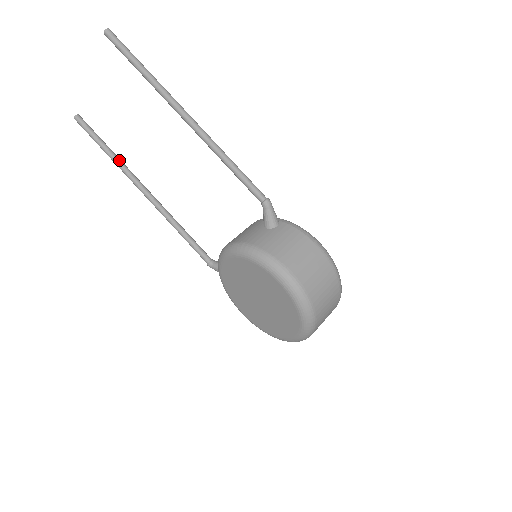
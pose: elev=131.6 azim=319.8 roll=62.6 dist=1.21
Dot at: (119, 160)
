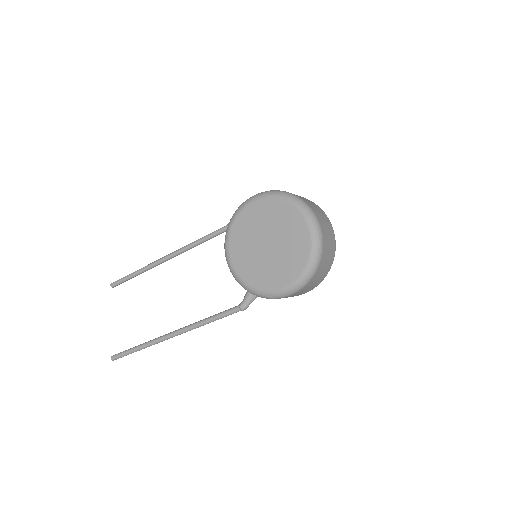
Dot at: (148, 341)
